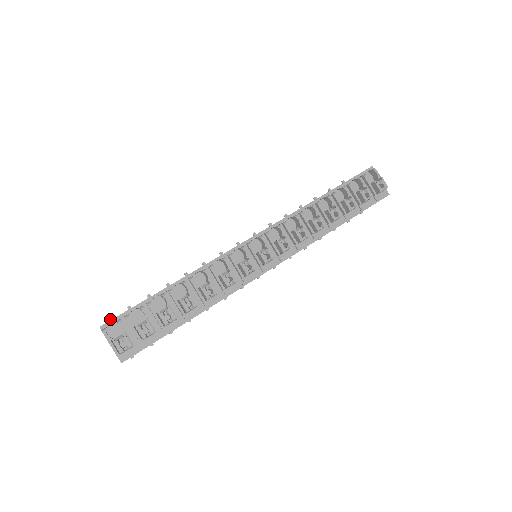
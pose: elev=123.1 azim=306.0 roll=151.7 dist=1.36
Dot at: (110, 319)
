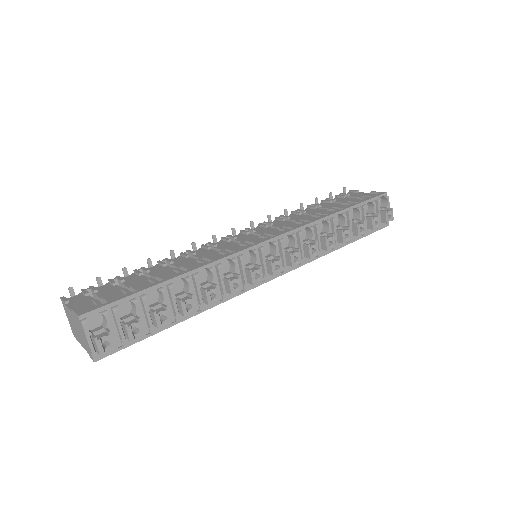
Dot at: (72, 289)
